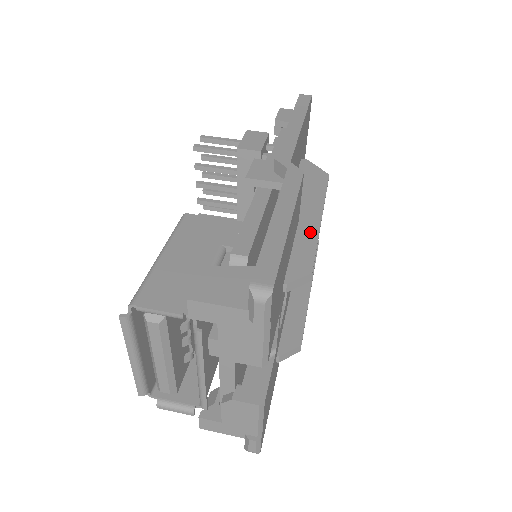
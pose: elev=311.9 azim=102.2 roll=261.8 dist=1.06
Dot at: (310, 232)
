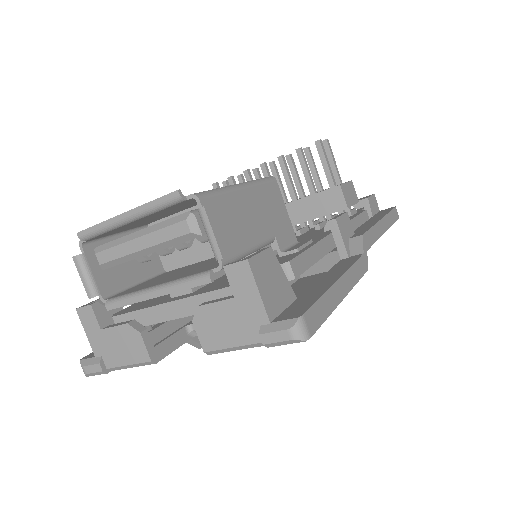
Dot at: occluded
